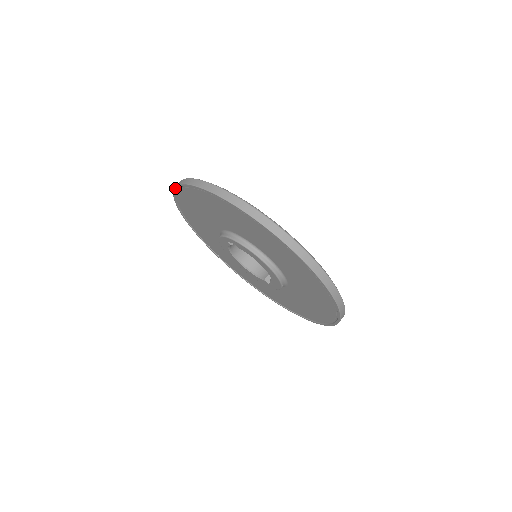
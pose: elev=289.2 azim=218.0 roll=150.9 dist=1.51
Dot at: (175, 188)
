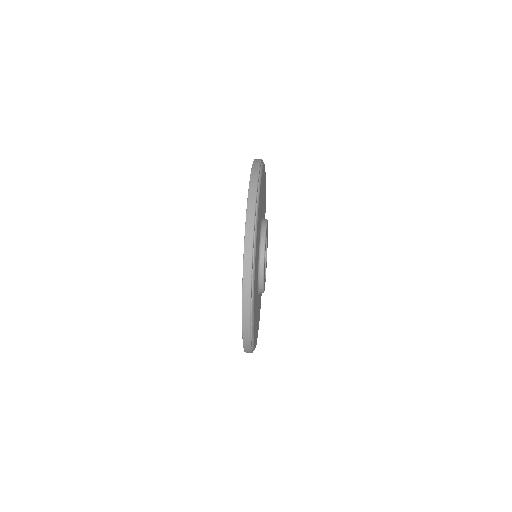
Dot at: (251, 170)
